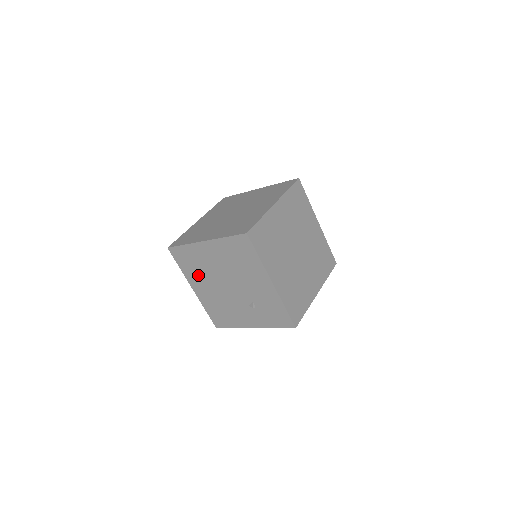
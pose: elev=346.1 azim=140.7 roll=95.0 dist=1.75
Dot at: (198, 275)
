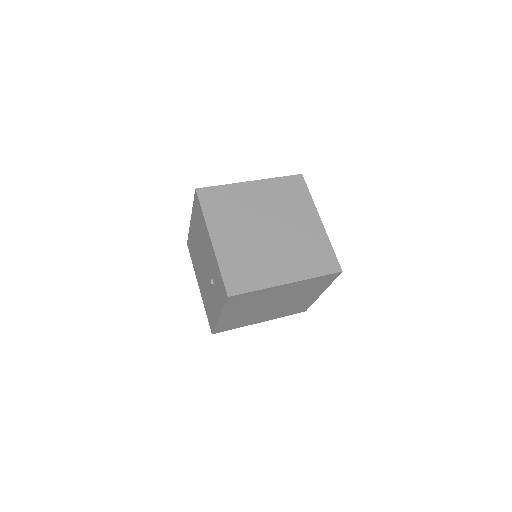
Dot at: (197, 265)
